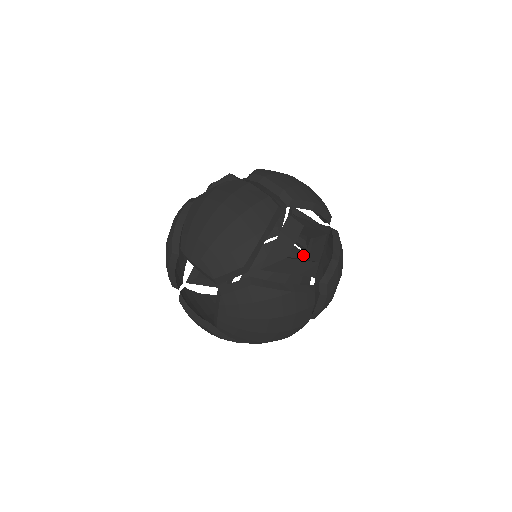
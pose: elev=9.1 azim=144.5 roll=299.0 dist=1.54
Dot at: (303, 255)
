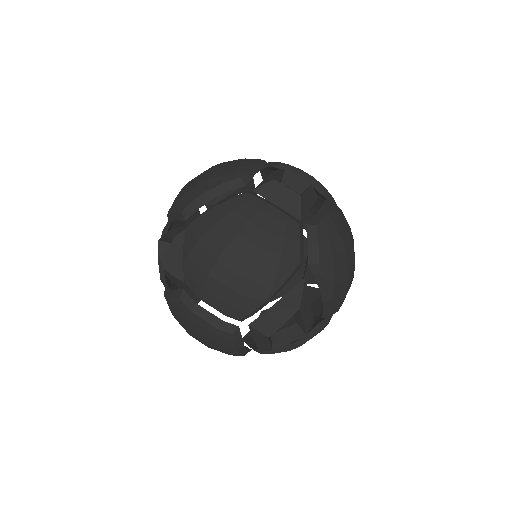
Dot at: occluded
